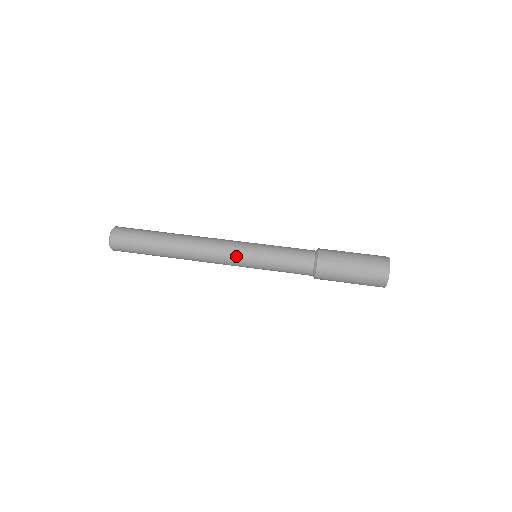
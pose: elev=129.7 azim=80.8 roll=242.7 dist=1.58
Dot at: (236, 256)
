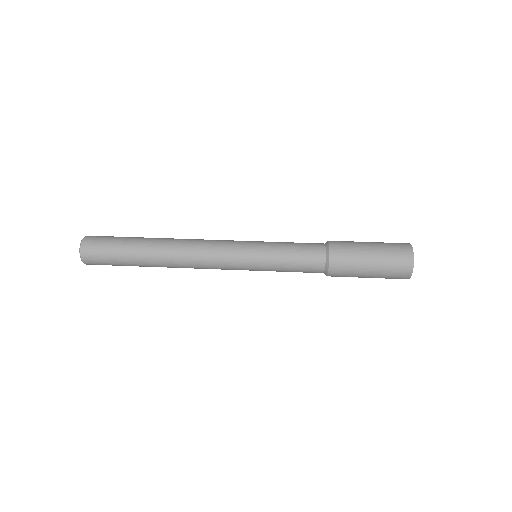
Dot at: (233, 253)
